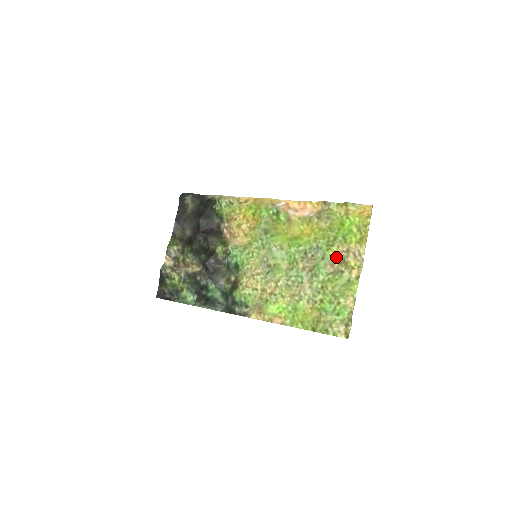
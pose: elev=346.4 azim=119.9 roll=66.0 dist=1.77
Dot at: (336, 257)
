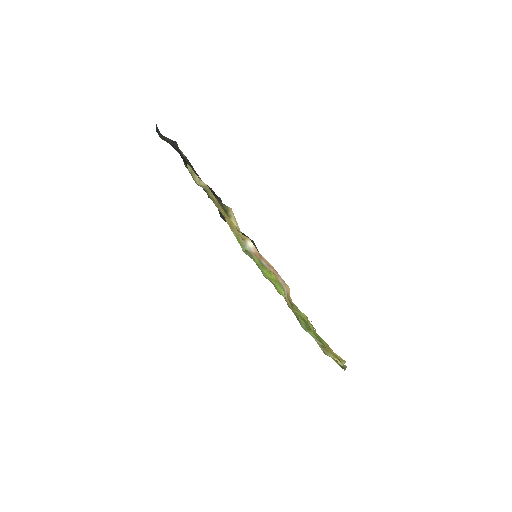
Dot at: (317, 340)
